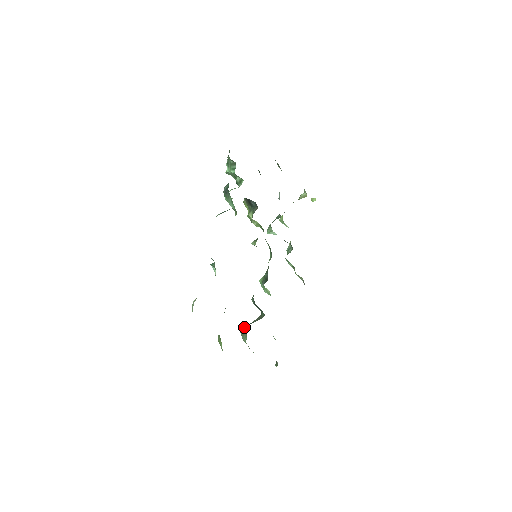
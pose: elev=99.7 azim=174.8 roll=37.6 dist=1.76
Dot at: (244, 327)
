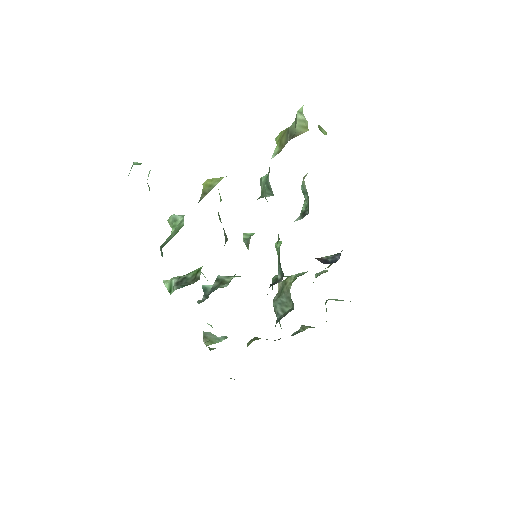
Dot at: (274, 308)
